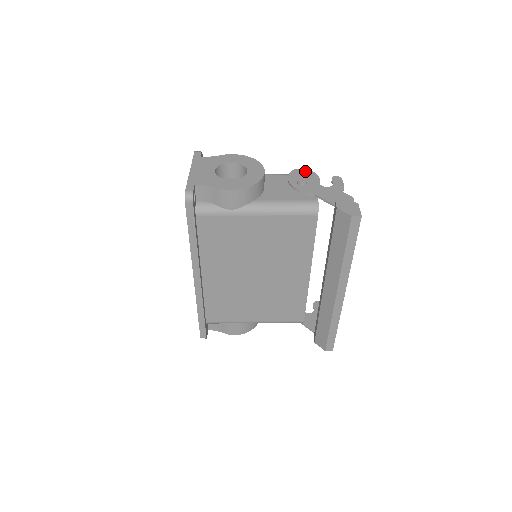
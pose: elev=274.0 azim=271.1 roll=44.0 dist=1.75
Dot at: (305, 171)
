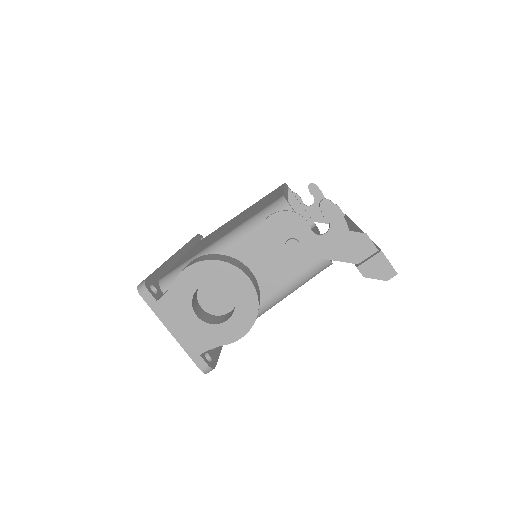
Dot at: (280, 218)
